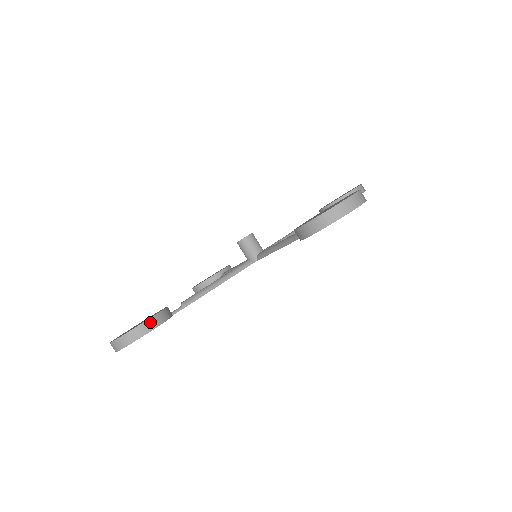
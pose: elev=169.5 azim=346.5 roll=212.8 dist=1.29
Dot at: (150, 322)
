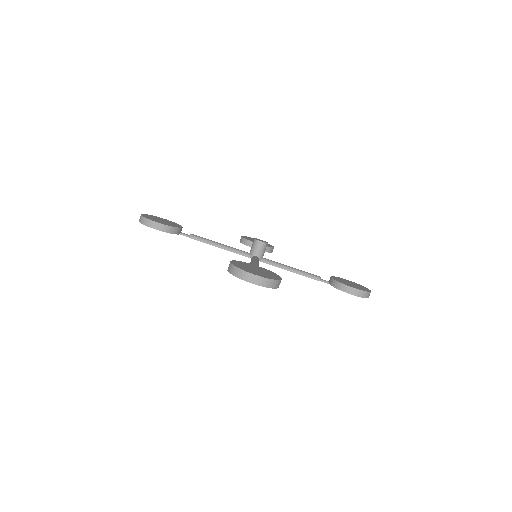
Dot at: occluded
